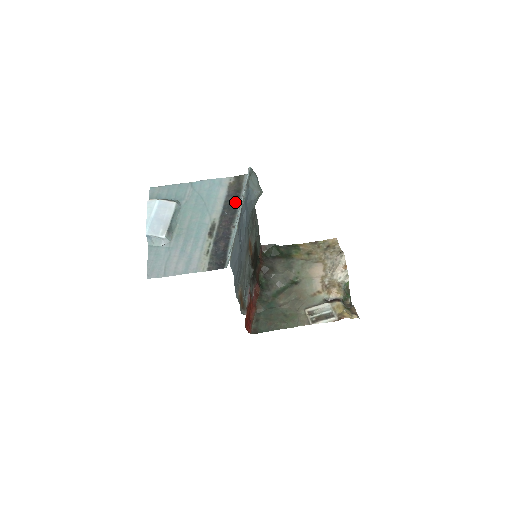
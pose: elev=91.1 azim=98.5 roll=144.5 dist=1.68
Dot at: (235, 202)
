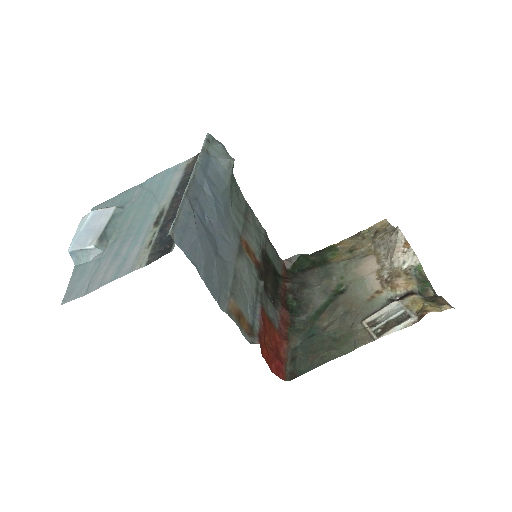
Dot at: occluded
